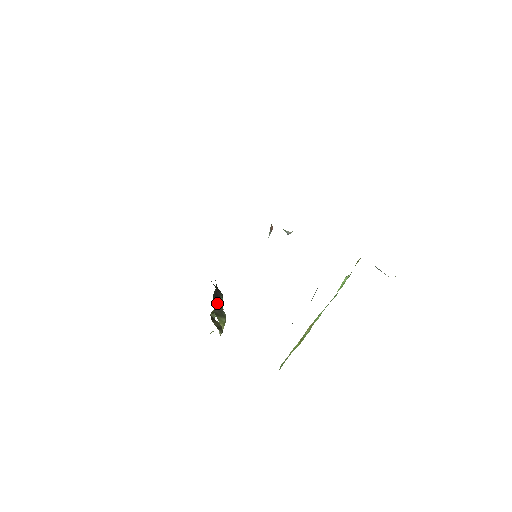
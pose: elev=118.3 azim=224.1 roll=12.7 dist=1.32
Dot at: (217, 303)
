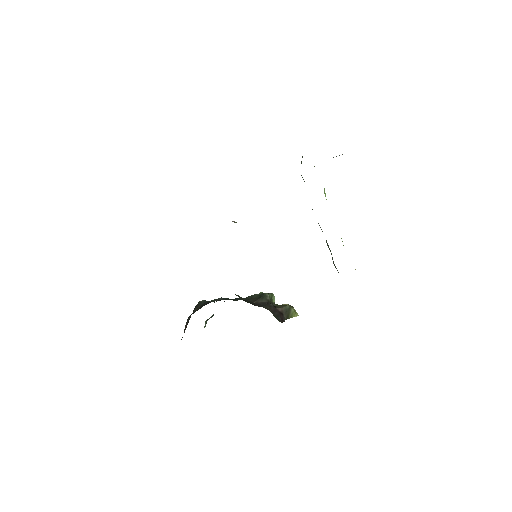
Dot at: (280, 314)
